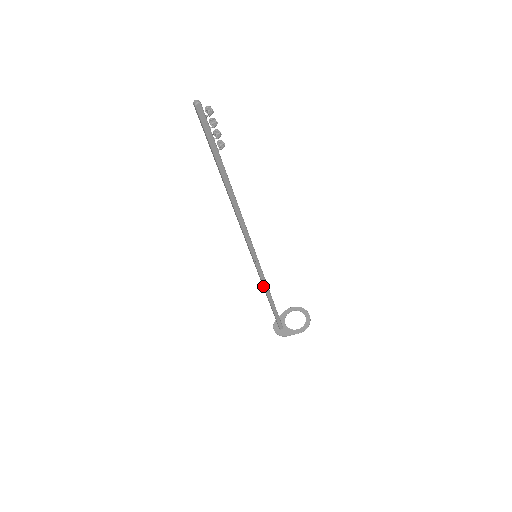
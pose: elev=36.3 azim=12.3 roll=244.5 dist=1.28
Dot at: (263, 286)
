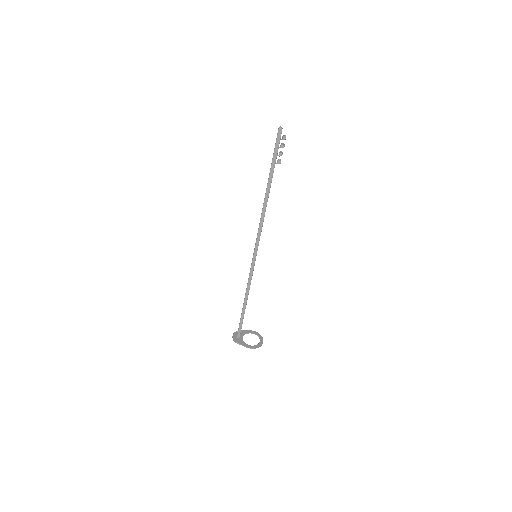
Dot at: (247, 285)
